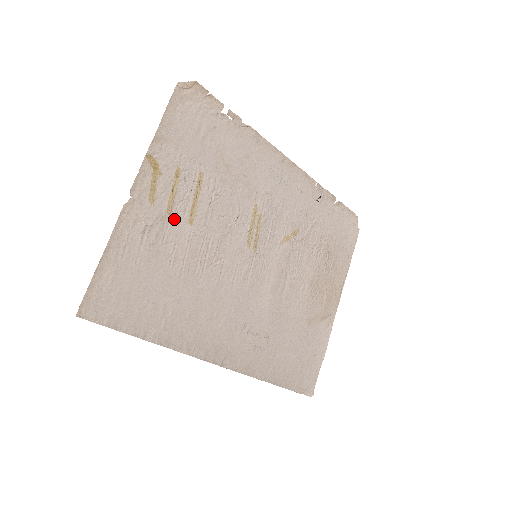
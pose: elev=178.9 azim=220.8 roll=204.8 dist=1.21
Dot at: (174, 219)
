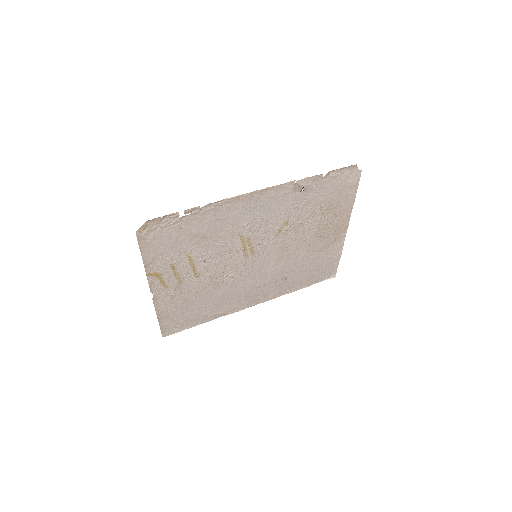
Dot at: (186, 282)
